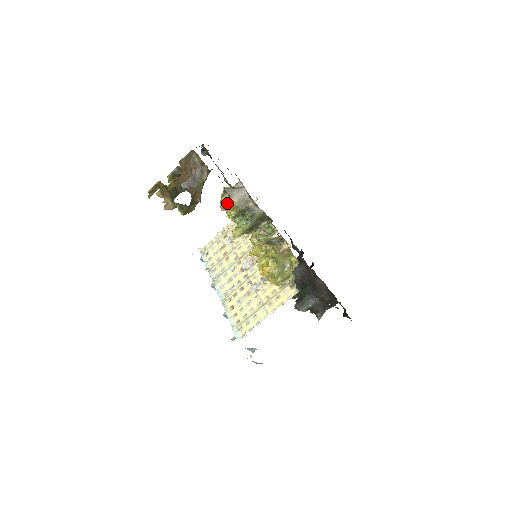
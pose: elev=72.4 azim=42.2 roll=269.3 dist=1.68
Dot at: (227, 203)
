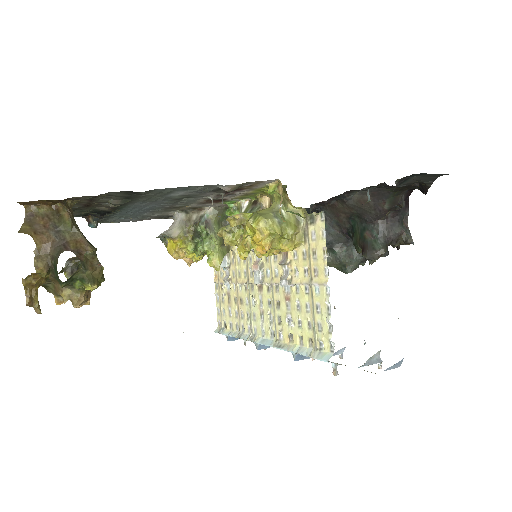
Dot at: (174, 246)
